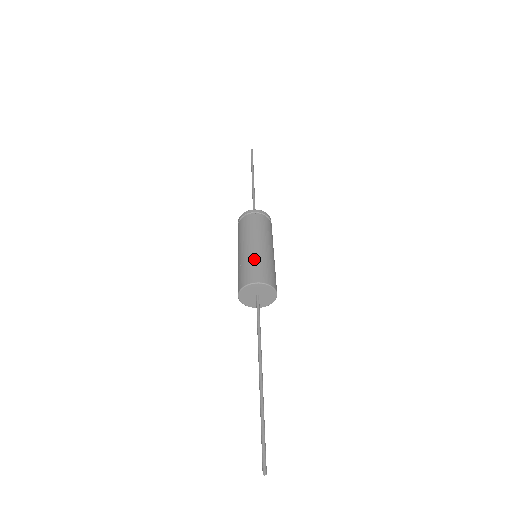
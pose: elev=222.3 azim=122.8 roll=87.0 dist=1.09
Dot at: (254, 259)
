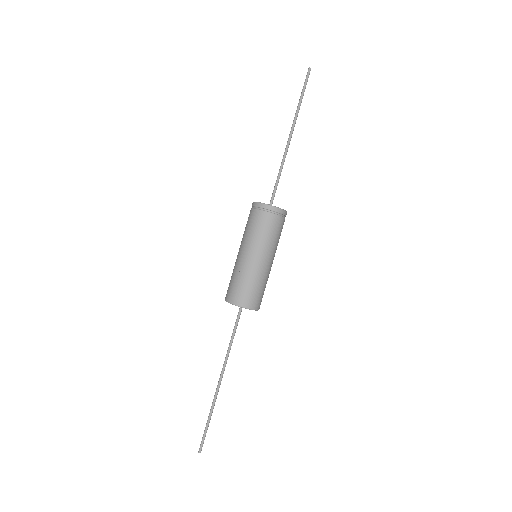
Dot at: (254, 279)
